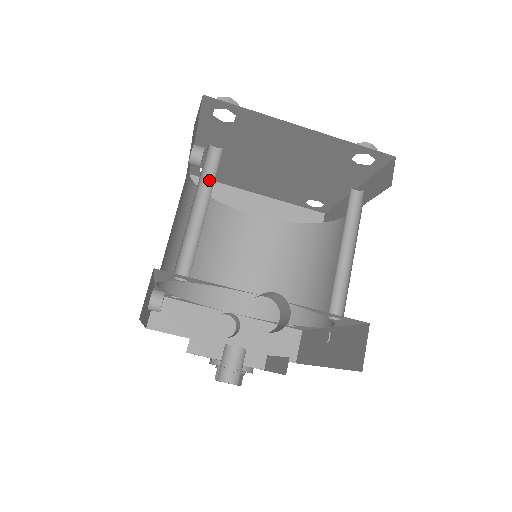
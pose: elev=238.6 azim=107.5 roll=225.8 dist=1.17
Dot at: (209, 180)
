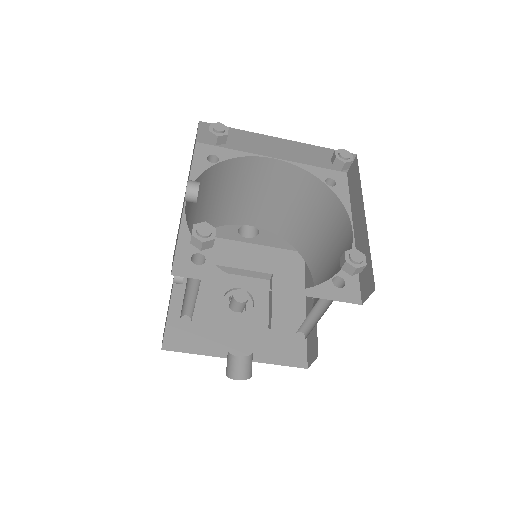
Dot at: occluded
